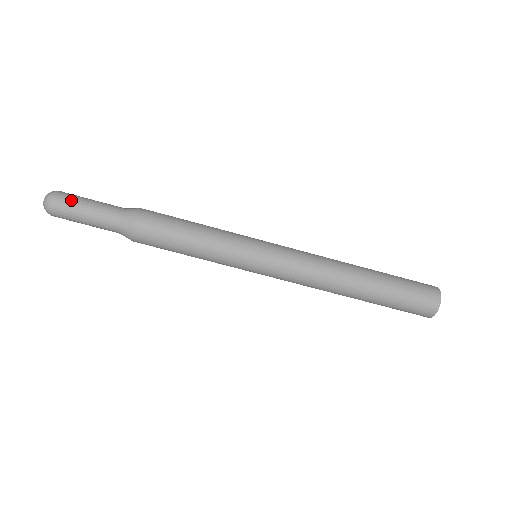
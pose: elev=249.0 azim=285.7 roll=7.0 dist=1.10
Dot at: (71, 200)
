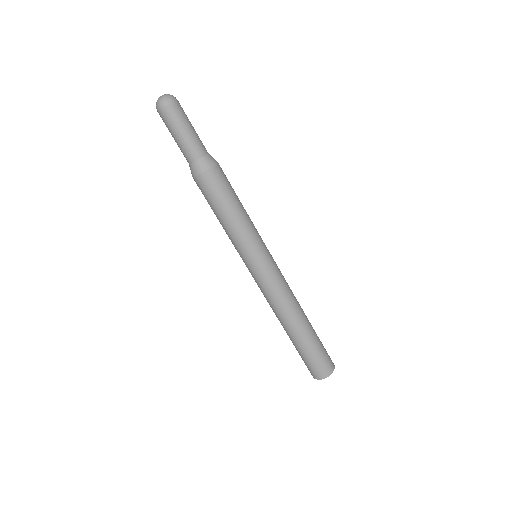
Dot at: (178, 117)
